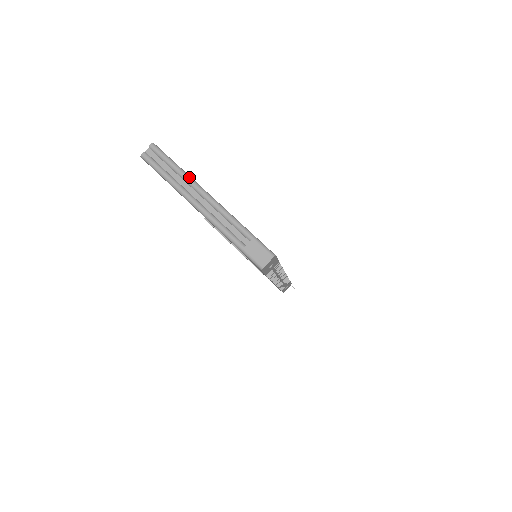
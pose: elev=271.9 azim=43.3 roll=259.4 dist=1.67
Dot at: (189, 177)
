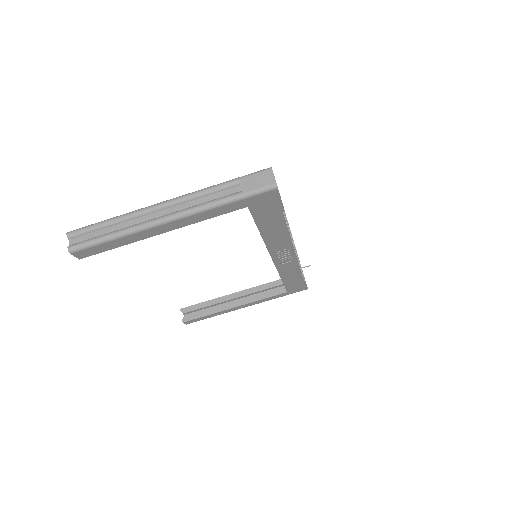
Dot at: (130, 212)
